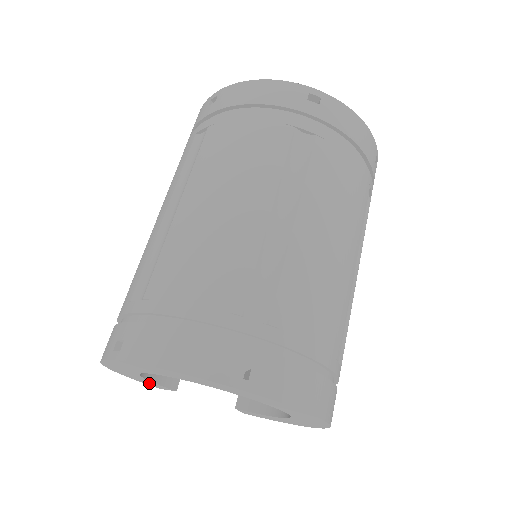
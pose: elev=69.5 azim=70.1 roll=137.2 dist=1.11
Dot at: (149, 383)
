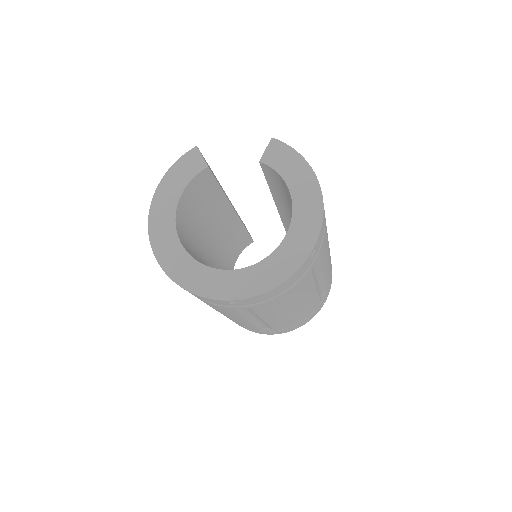
Dot at: occluded
